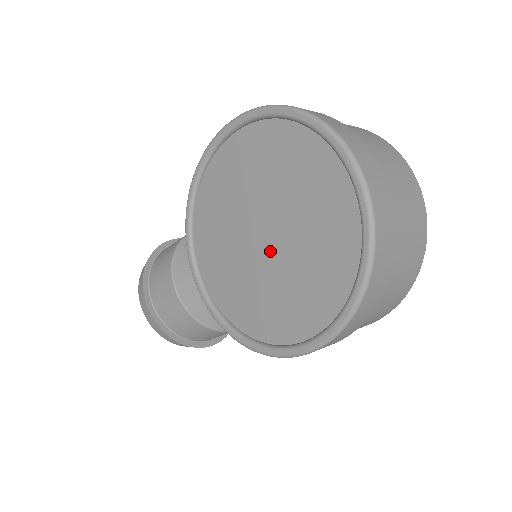
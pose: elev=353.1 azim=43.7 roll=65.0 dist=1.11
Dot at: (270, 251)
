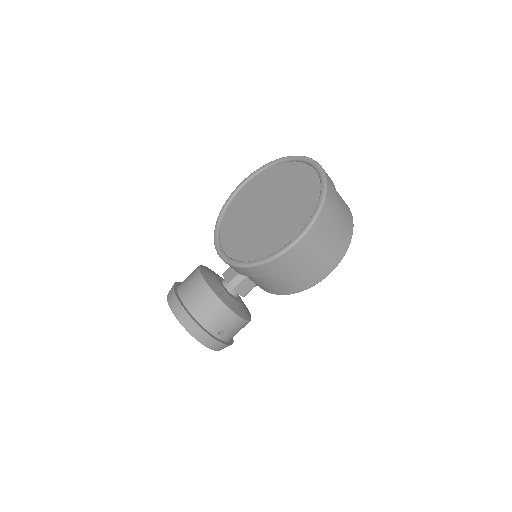
Dot at: (271, 214)
